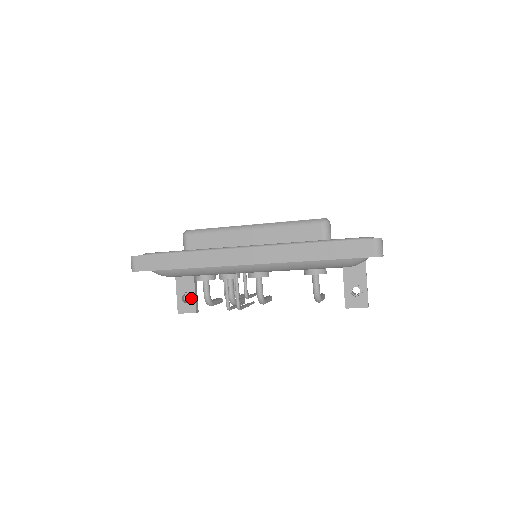
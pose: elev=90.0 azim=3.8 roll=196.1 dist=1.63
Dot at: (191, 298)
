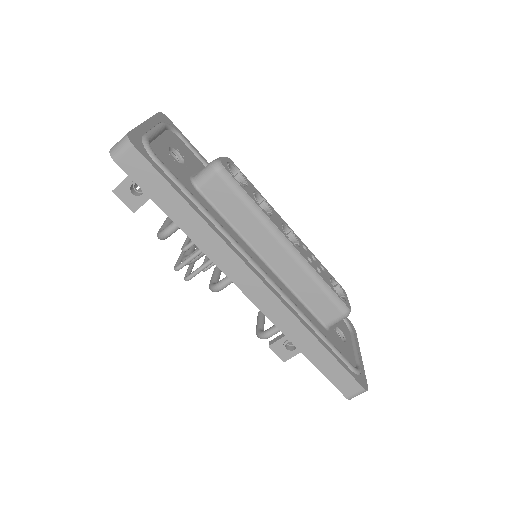
Dot at: (143, 195)
